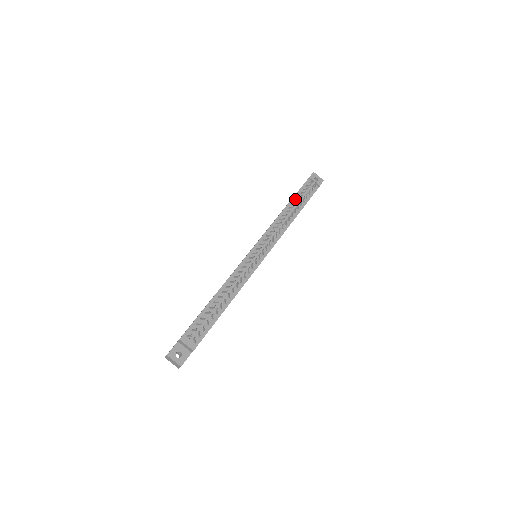
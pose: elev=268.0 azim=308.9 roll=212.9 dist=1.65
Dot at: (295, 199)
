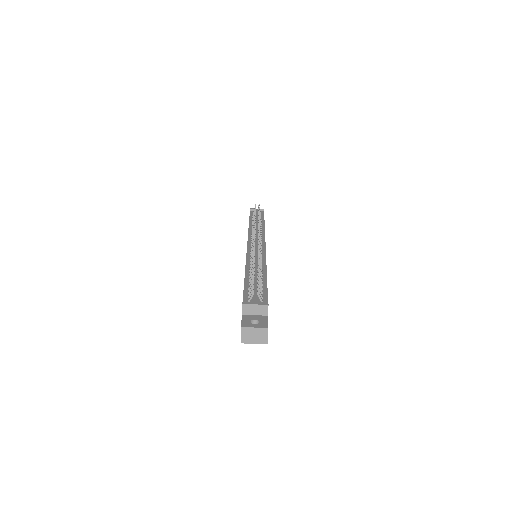
Dot at: (252, 219)
